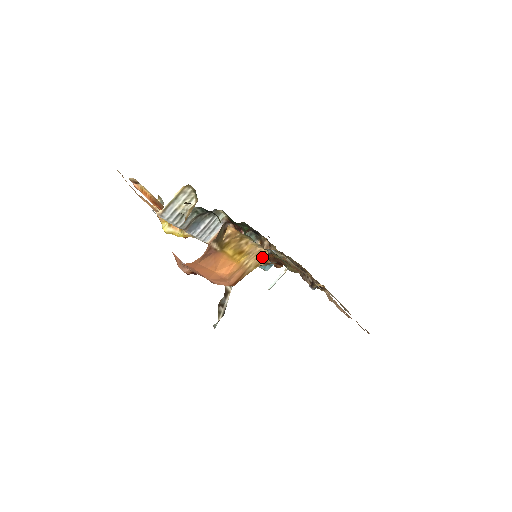
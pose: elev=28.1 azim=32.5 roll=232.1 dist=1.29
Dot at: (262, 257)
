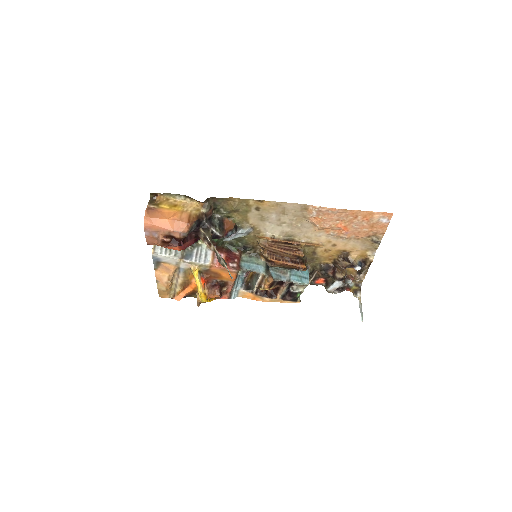
Dot at: (199, 207)
